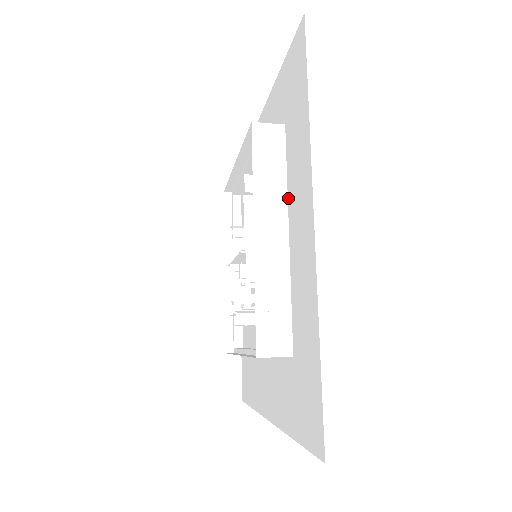
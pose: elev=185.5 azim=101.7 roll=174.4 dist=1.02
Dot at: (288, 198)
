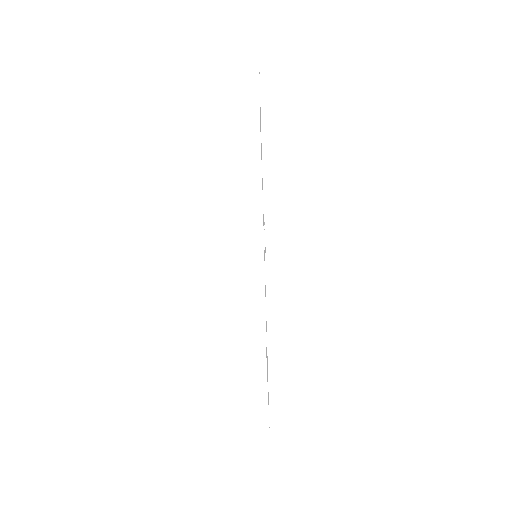
Dot at: occluded
